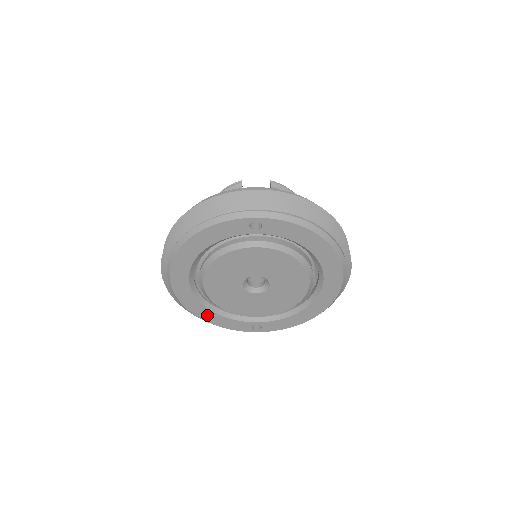
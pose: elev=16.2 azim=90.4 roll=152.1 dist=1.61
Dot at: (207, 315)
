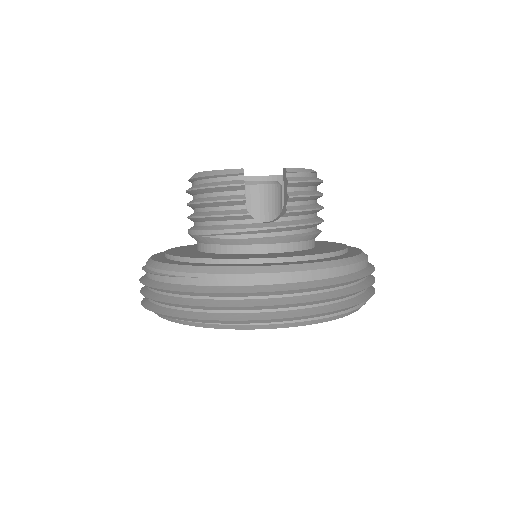
Dot at: occluded
